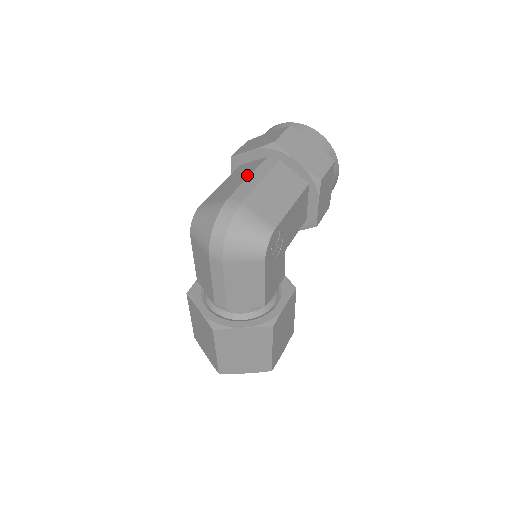
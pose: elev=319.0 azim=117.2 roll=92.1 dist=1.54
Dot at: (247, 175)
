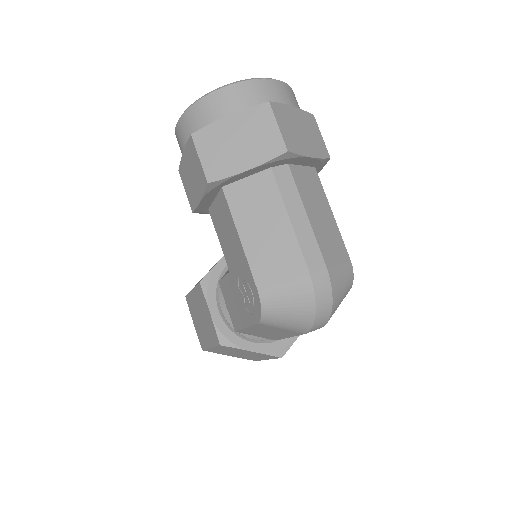
Dot at: (283, 217)
